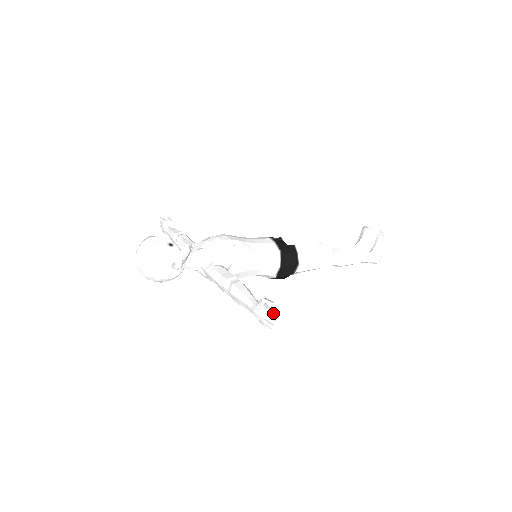
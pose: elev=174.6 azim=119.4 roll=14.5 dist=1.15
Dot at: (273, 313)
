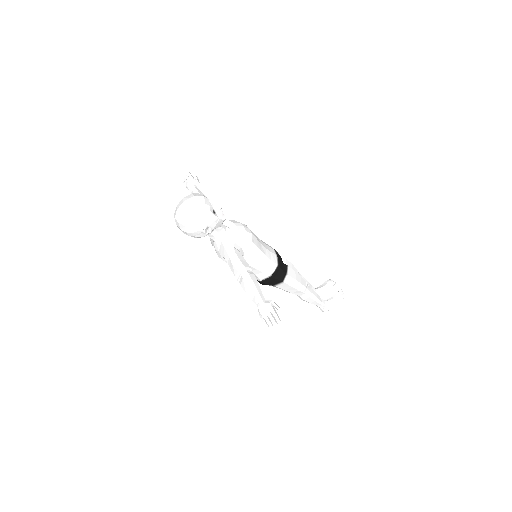
Dot at: occluded
